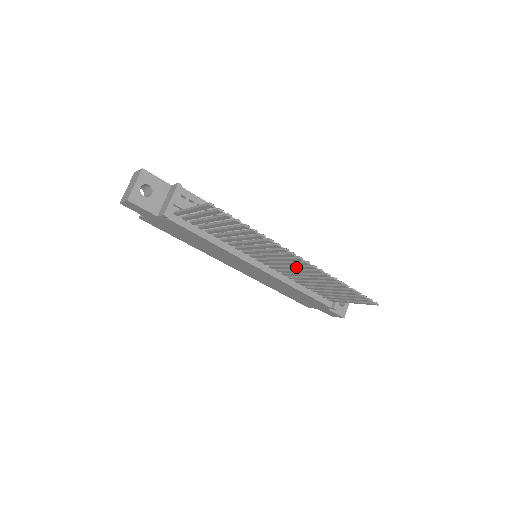
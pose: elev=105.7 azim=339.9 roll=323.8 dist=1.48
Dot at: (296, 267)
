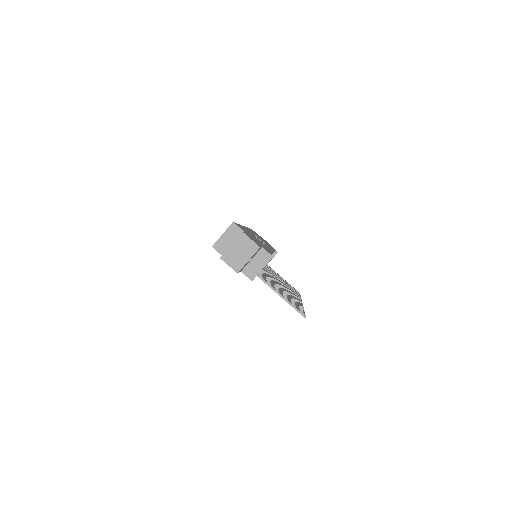
Dot at: occluded
